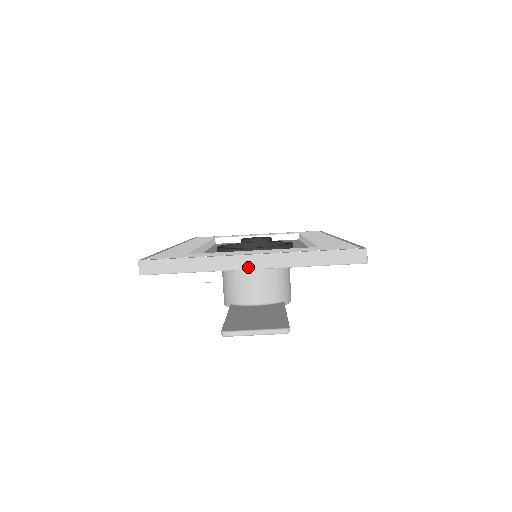
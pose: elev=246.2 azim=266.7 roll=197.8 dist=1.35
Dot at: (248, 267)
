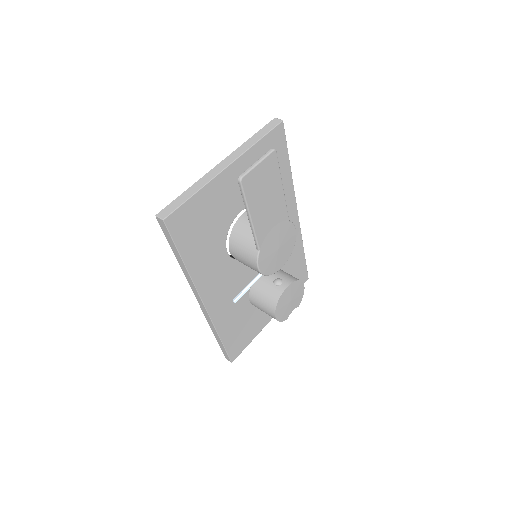
Dot at: (224, 167)
